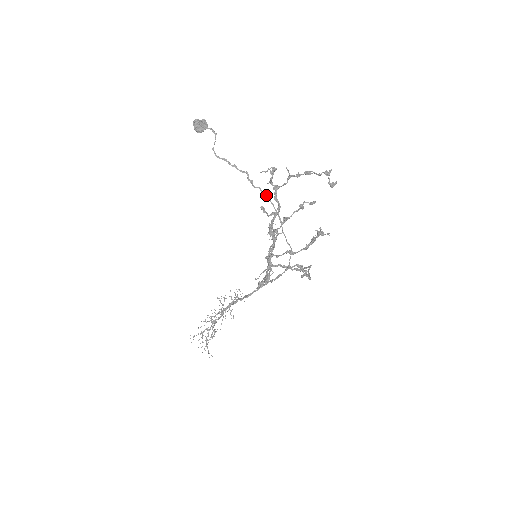
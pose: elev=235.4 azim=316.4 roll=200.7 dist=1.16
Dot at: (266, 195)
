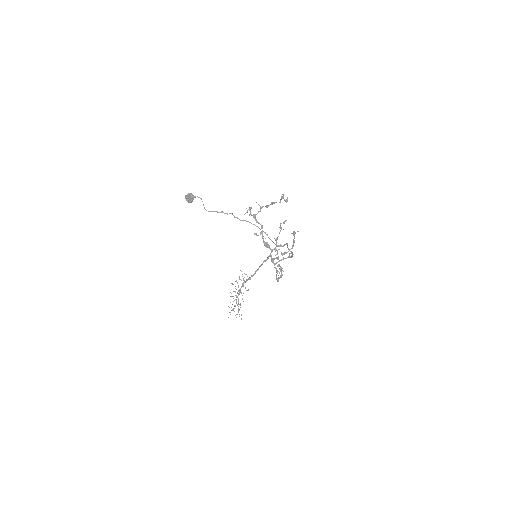
Dot at: (250, 222)
